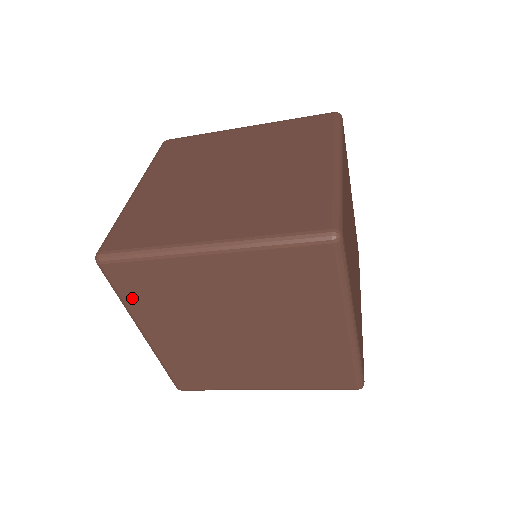
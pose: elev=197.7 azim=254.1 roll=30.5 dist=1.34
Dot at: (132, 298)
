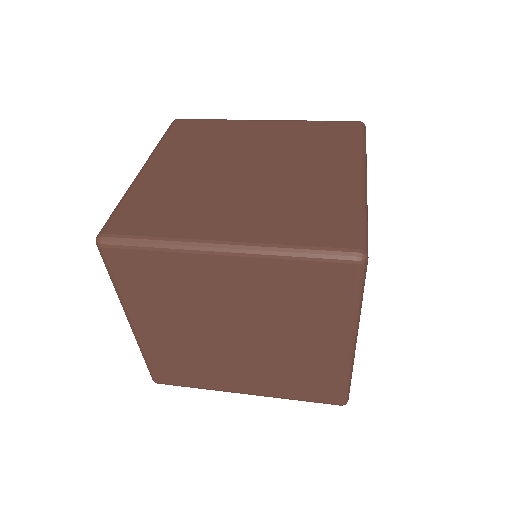
Dot at: (128, 286)
